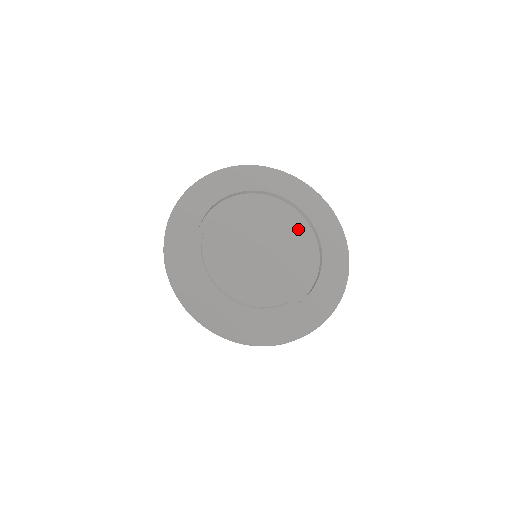
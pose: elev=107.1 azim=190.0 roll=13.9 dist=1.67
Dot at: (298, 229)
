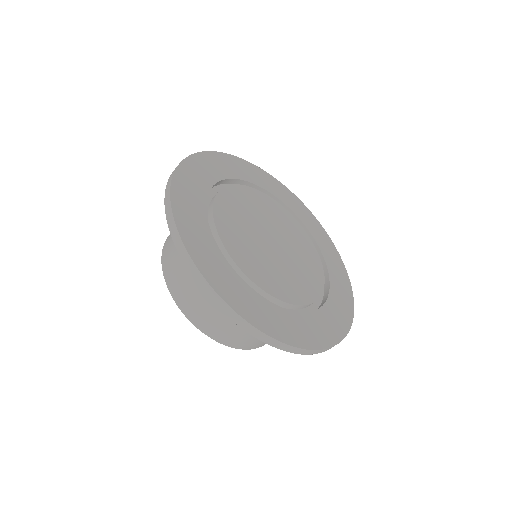
Dot at: (297, 229)
